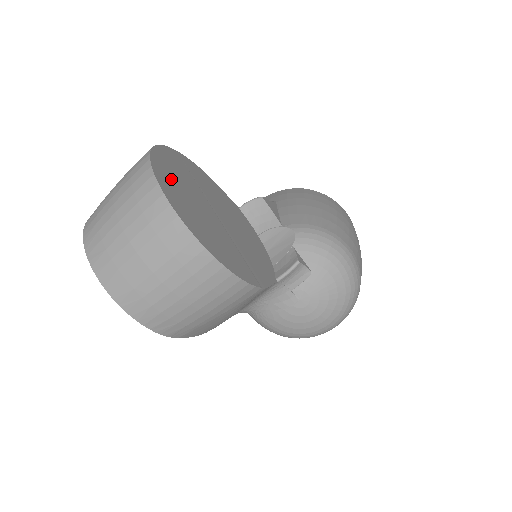
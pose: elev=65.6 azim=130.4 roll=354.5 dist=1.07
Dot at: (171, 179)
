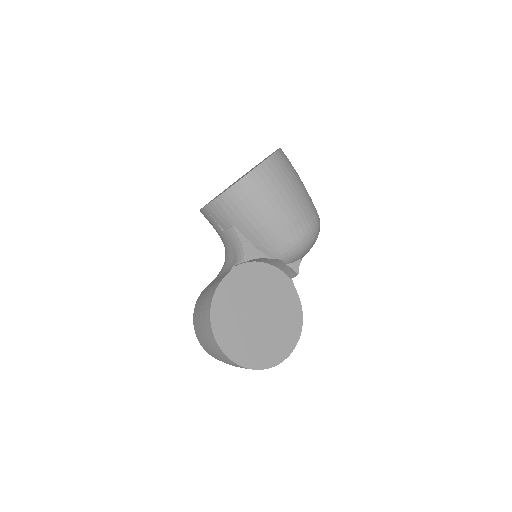
Dot at: (250, 353)
